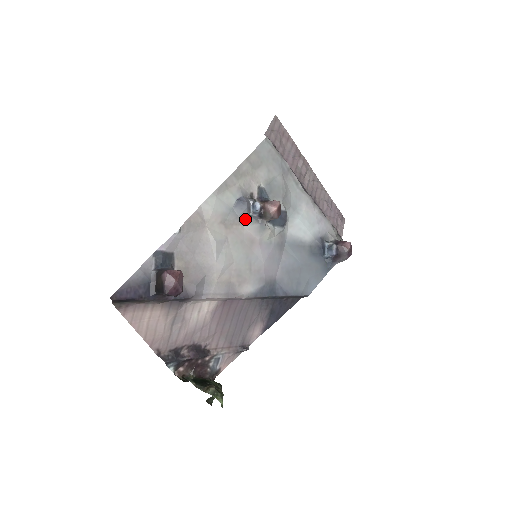
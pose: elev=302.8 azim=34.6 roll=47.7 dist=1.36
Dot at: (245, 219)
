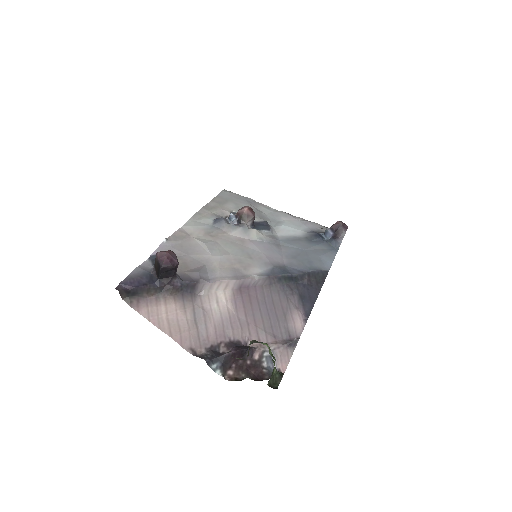
Dot at: (227, 228)
